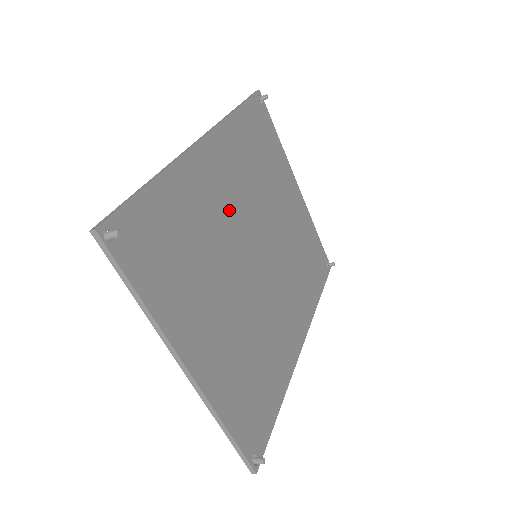
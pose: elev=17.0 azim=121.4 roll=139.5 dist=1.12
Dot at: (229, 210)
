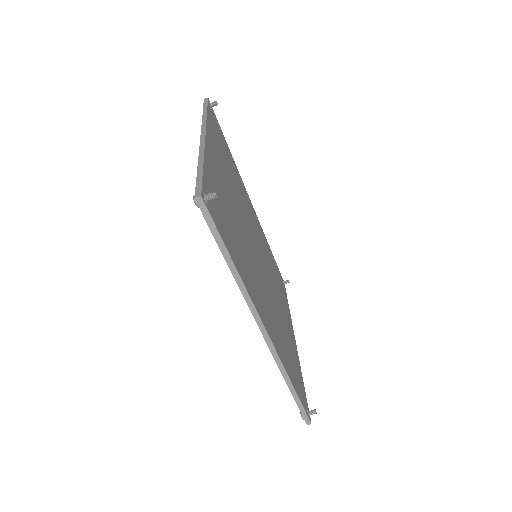
Dot at: (252, 222)
